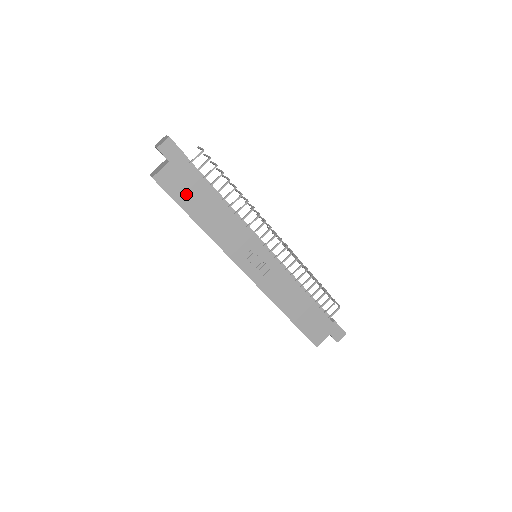
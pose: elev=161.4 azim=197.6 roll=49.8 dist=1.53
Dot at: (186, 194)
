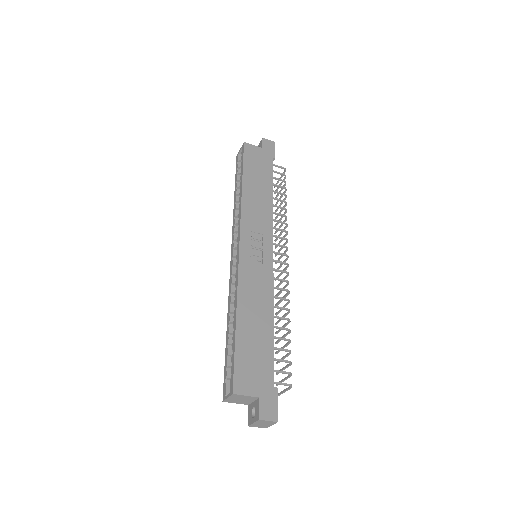
Dot at: (254, 167)
